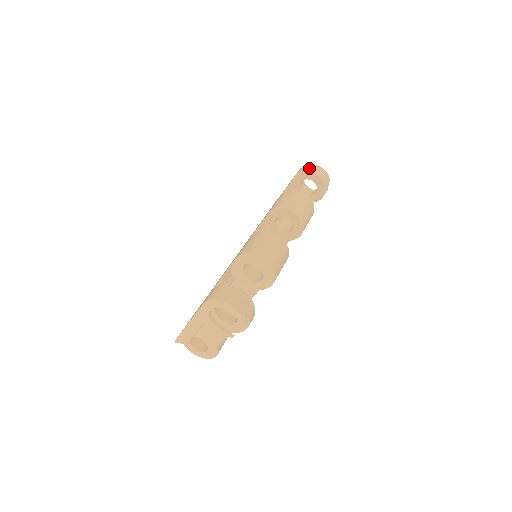
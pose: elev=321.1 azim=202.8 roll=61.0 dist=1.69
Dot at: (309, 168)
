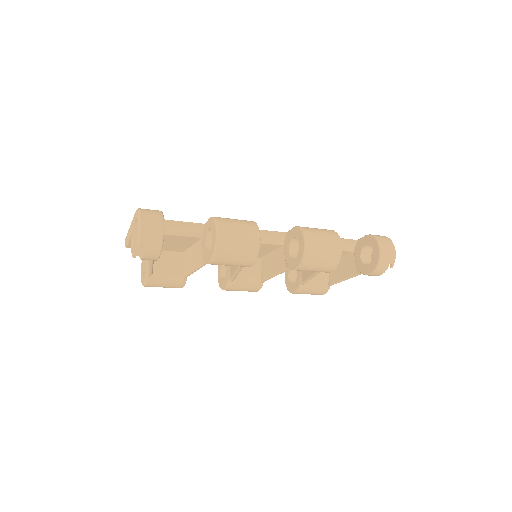
Dot at: (381, 238)
